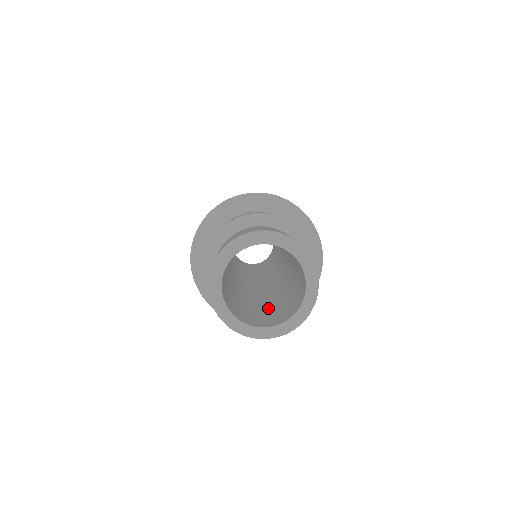
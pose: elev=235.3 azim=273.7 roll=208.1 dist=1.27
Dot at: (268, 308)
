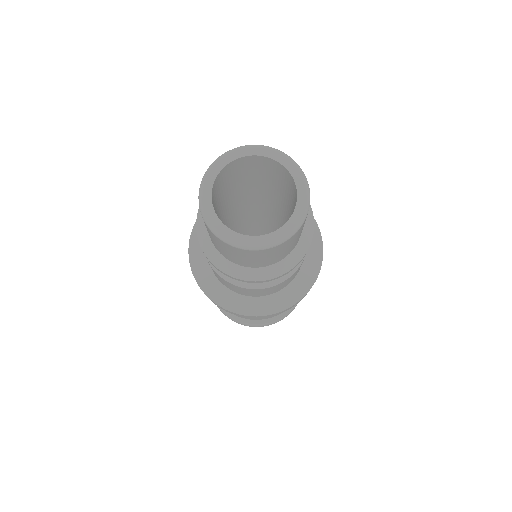
Dot at: occluded
